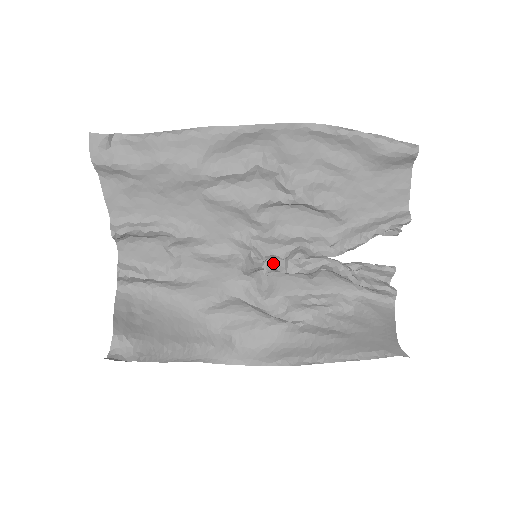
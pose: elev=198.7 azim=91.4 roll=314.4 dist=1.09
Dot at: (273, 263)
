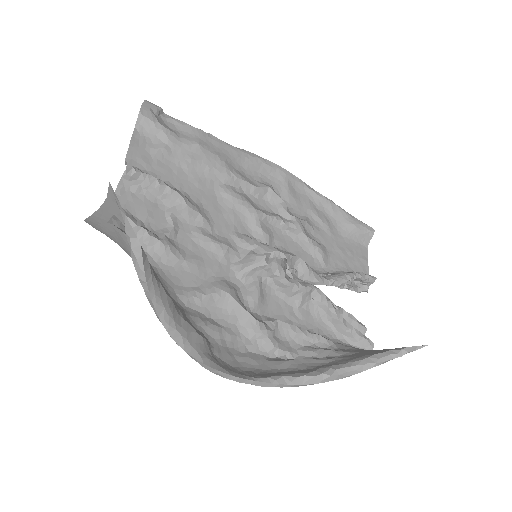
Dot at: (276, 261)
